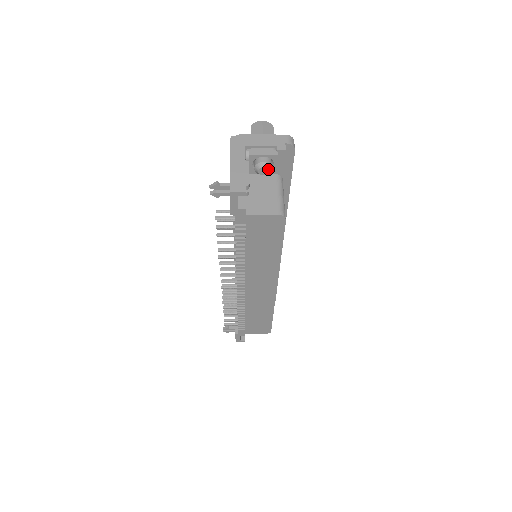
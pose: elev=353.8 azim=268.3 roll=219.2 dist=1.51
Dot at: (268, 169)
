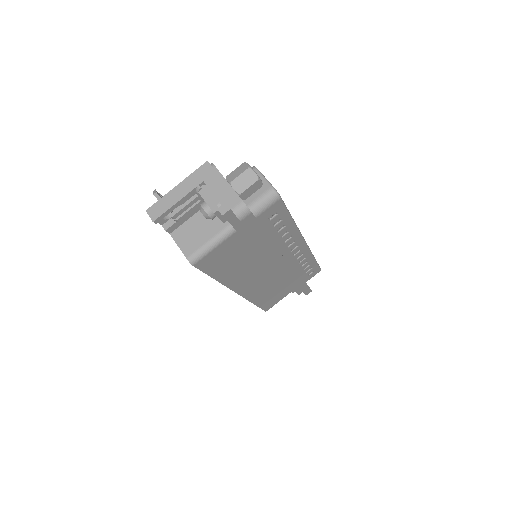
Dot at: (205, 216)
